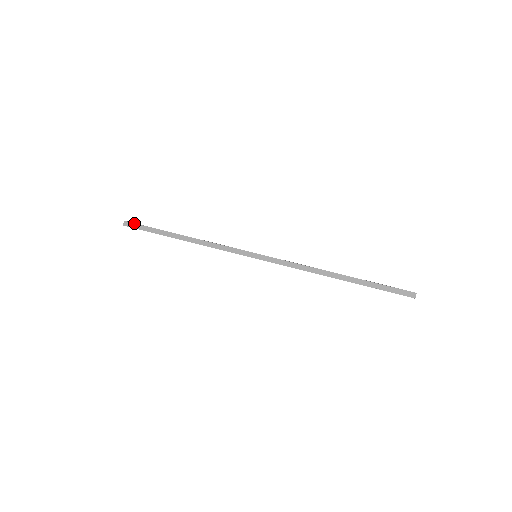
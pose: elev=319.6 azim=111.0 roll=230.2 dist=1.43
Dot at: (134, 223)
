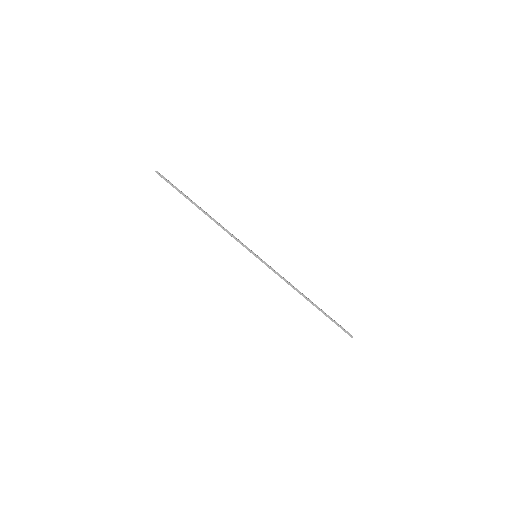
Dot at: occluded
